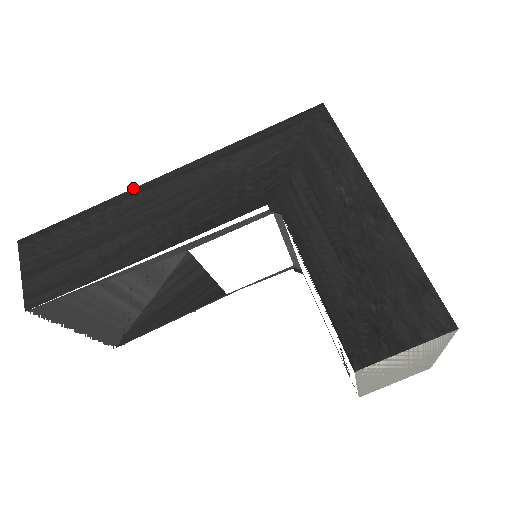
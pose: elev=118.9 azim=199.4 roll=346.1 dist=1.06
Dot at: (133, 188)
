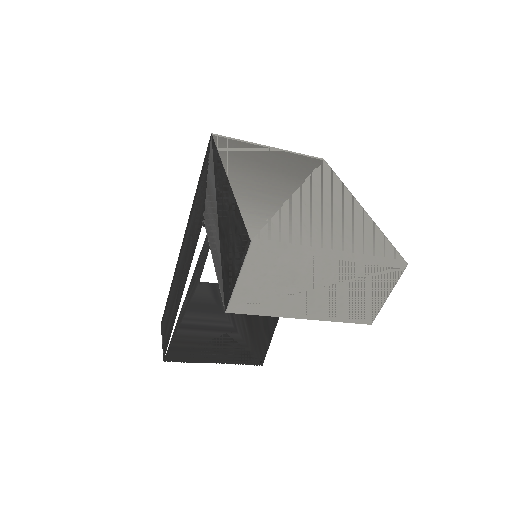
Dot at: (177, 261)
